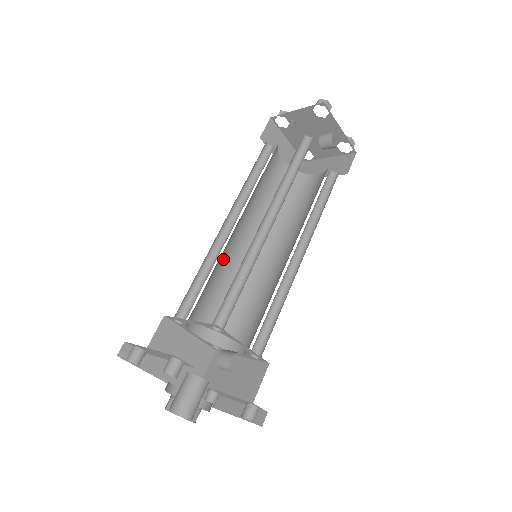
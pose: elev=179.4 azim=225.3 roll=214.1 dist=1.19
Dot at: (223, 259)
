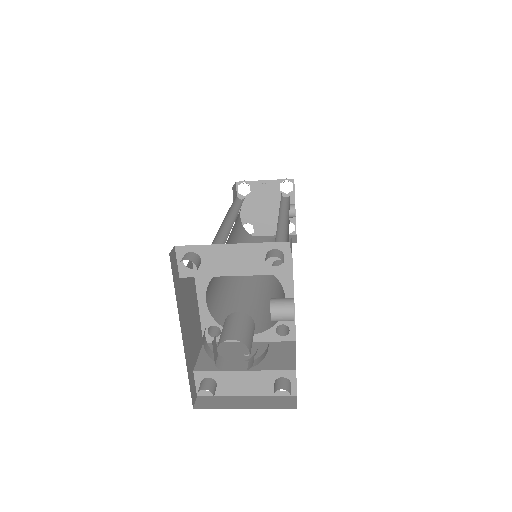
Dot at: occluded
